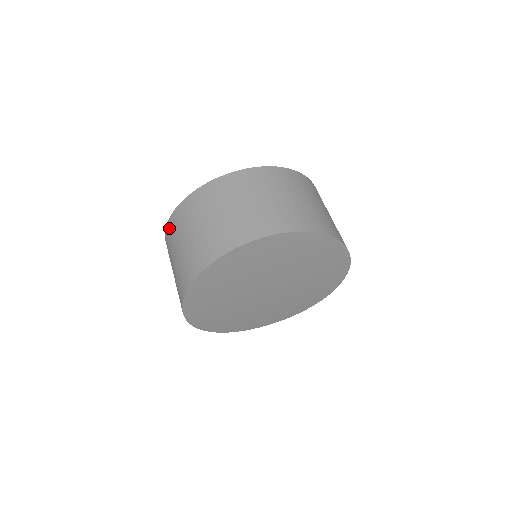
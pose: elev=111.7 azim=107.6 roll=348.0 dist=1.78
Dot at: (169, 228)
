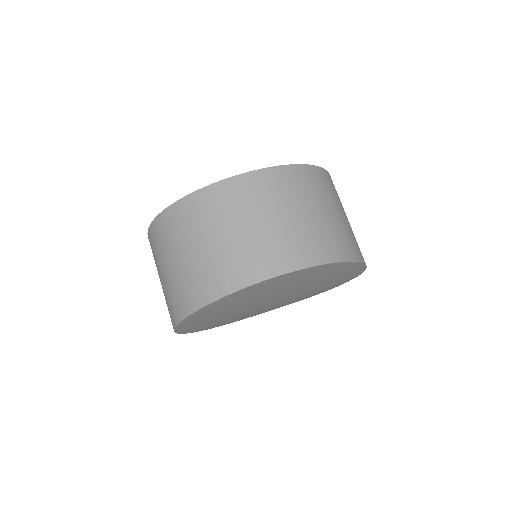
Dot at: (154, 231)
